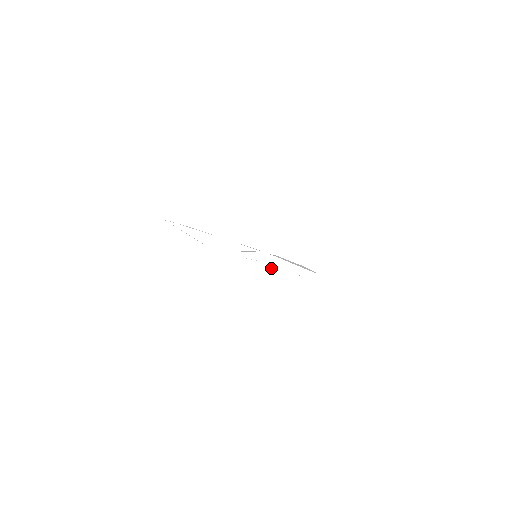
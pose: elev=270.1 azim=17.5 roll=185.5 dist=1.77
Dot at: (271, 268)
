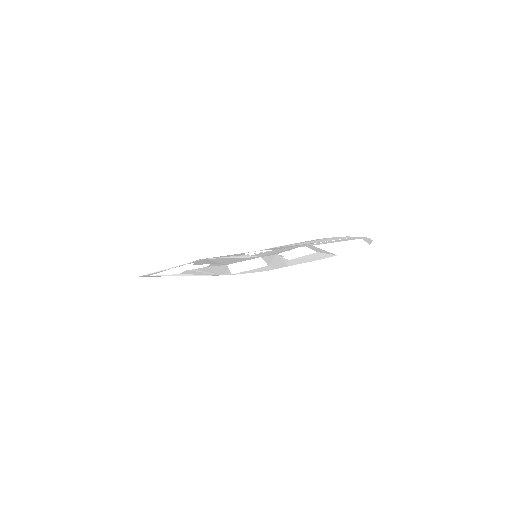
Dot at: occluded
